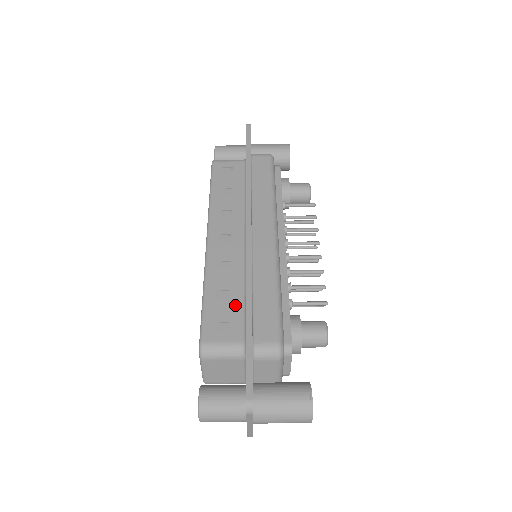
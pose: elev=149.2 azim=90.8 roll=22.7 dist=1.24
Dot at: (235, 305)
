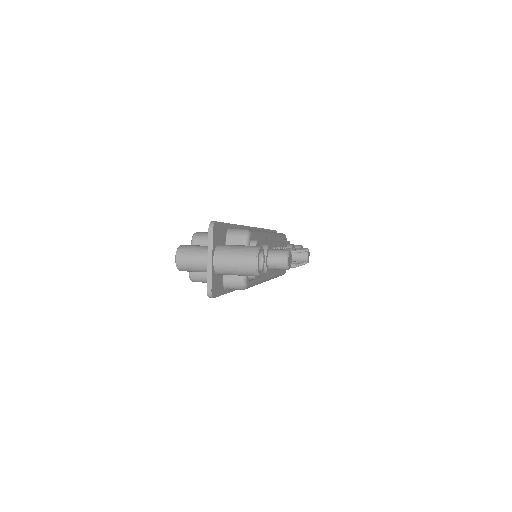
Dot at: occluded
